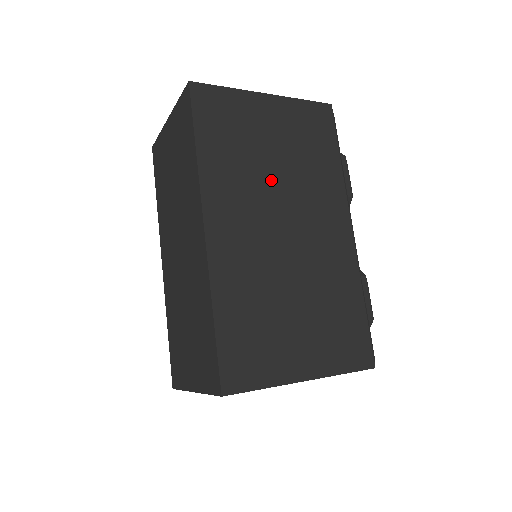
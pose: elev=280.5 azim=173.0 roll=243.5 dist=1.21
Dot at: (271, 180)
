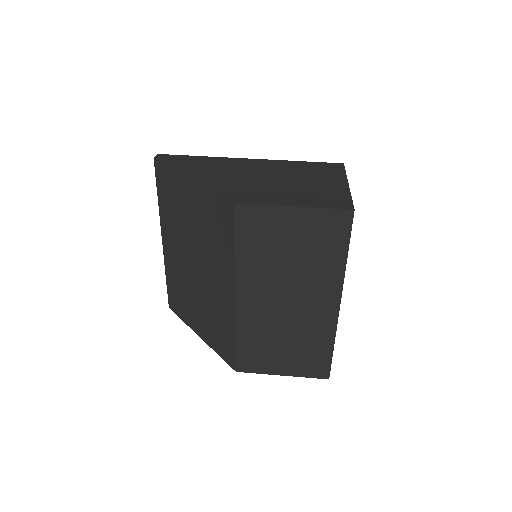
Dot at: occluded
